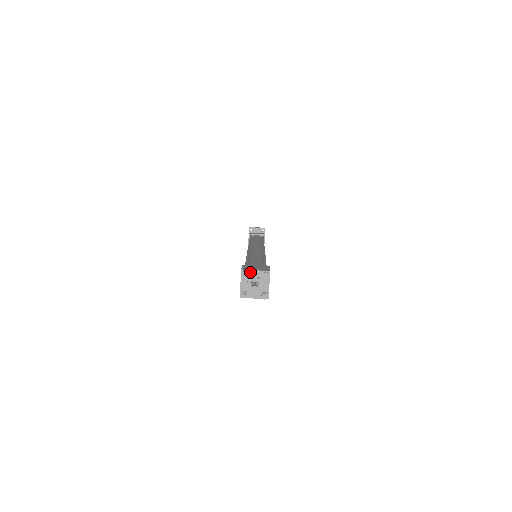
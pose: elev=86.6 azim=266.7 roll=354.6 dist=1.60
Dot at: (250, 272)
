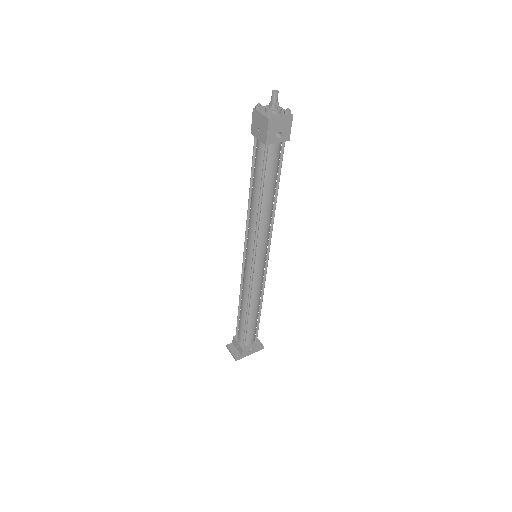
Dot at: occluded
